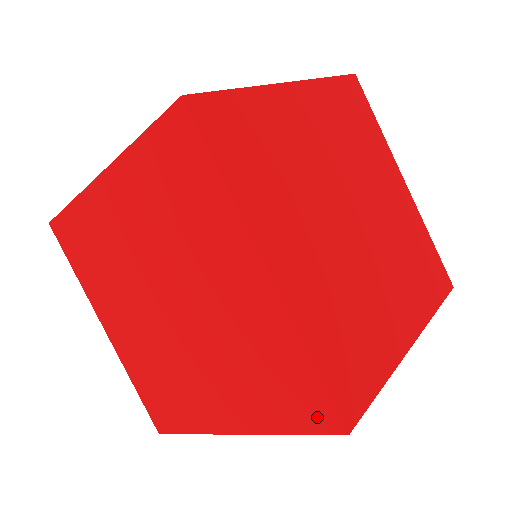
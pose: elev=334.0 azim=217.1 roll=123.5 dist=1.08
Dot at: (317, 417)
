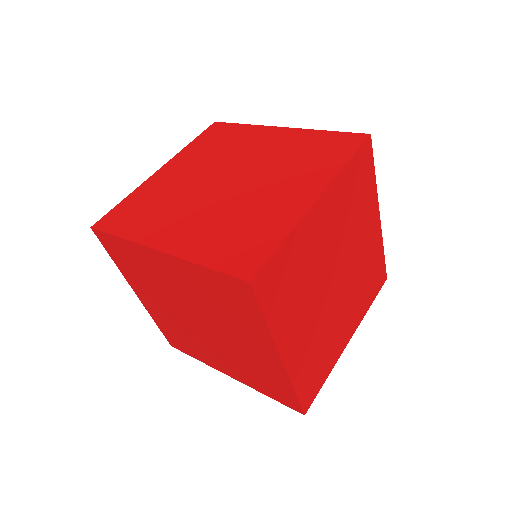
Dot at: (289, 403)
